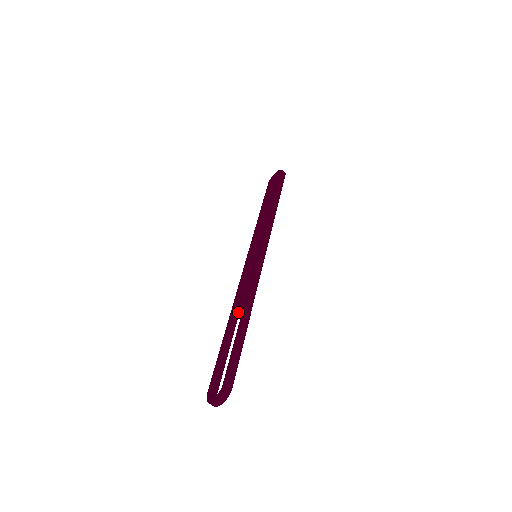
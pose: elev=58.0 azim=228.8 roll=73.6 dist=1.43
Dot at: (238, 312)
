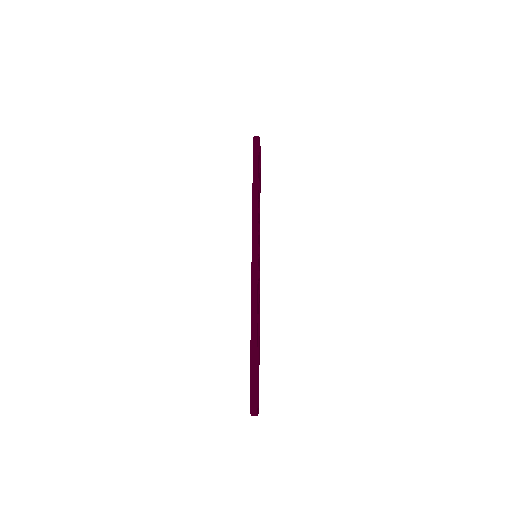
Dot at: occluded
